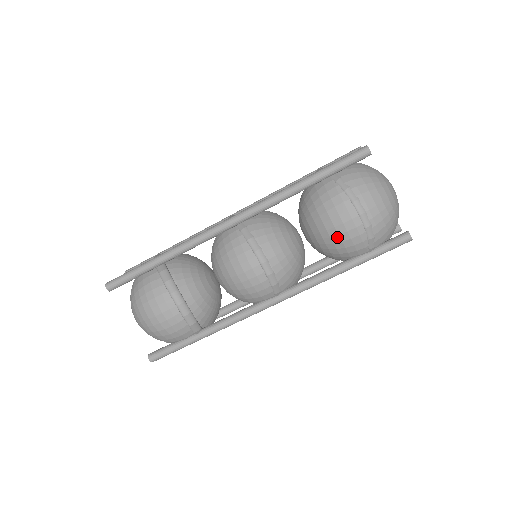
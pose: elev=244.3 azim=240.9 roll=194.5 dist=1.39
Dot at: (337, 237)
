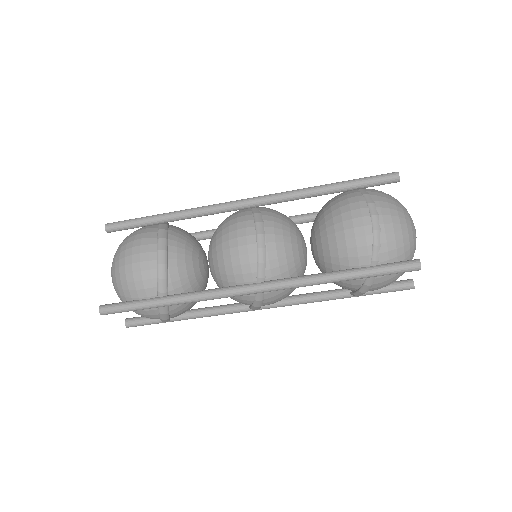
Dot at: (342, 233)
